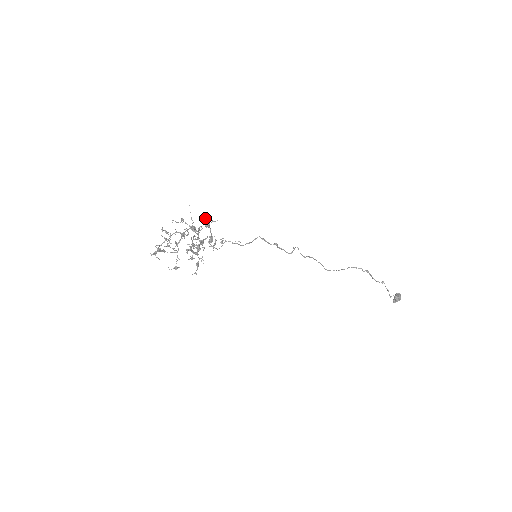
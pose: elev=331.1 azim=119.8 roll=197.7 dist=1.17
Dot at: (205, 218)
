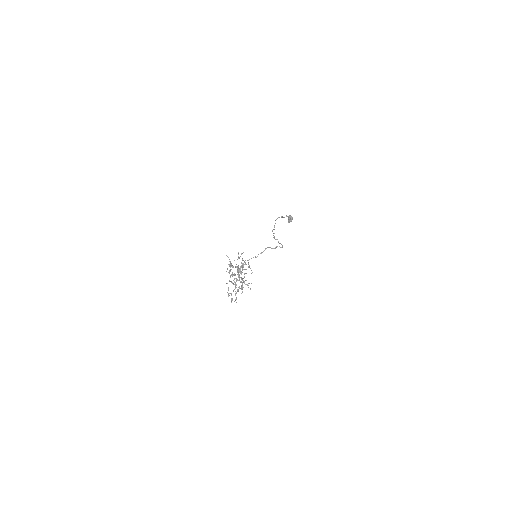
Dot at: occluded
